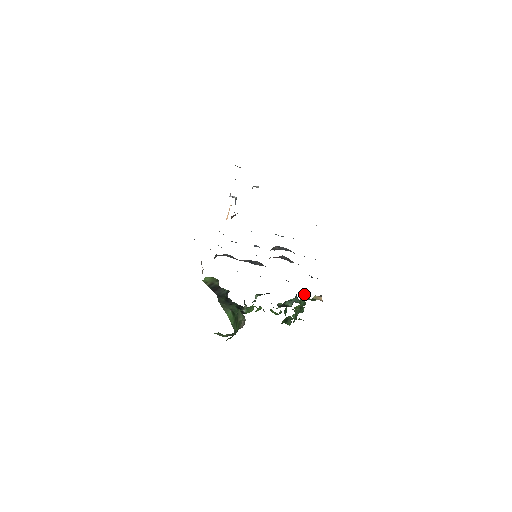
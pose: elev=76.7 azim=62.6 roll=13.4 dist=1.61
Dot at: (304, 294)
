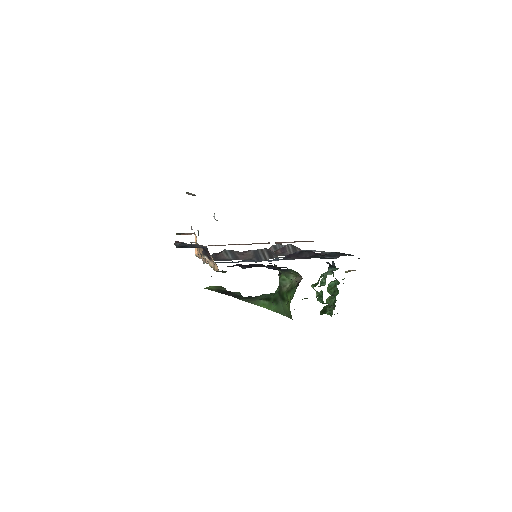
Dot at: occluded
